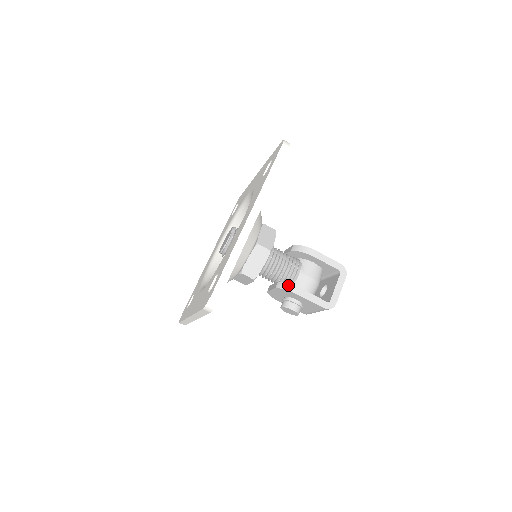
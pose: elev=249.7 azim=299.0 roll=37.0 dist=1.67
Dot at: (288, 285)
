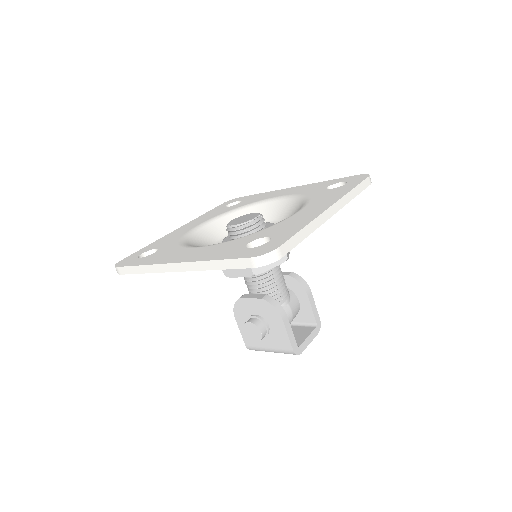
Dot at: (278, 304)
